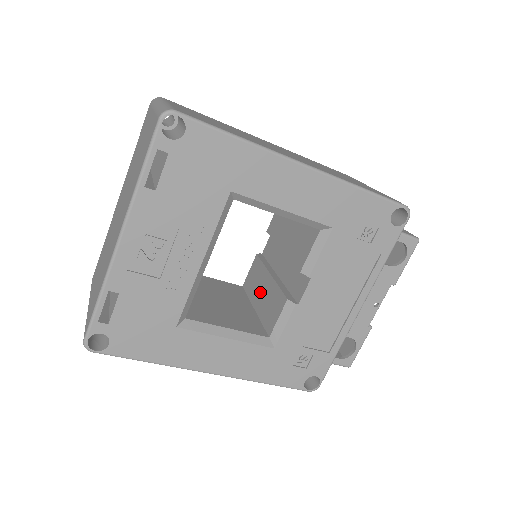
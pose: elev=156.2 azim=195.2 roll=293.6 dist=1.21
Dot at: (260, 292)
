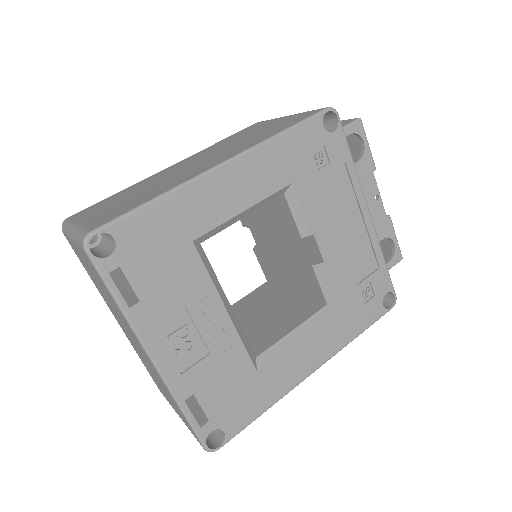
Dot at: (285, 276)
